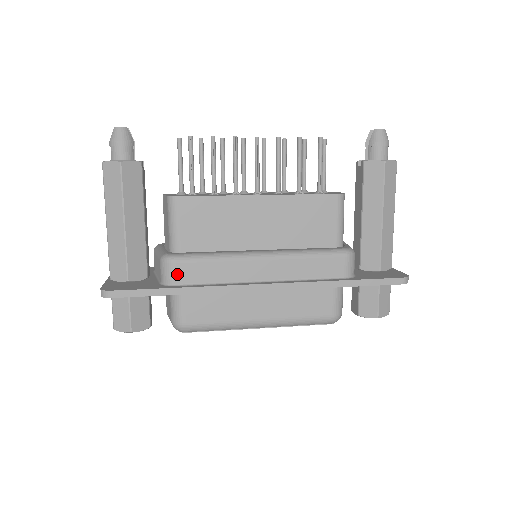
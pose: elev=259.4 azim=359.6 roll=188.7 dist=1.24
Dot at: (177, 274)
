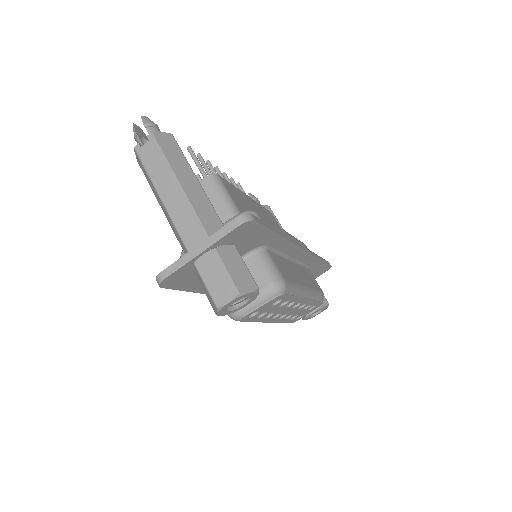
Dot at: occluded
